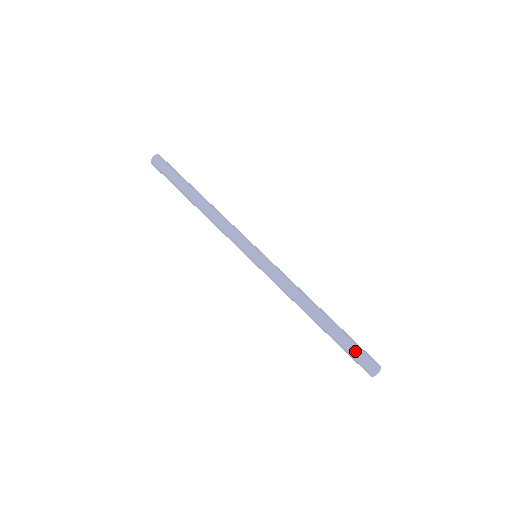
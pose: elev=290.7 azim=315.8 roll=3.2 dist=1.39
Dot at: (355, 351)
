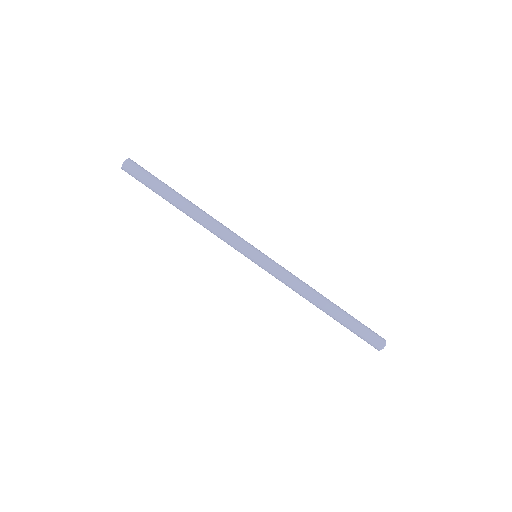
Dot at: (364, 330)
